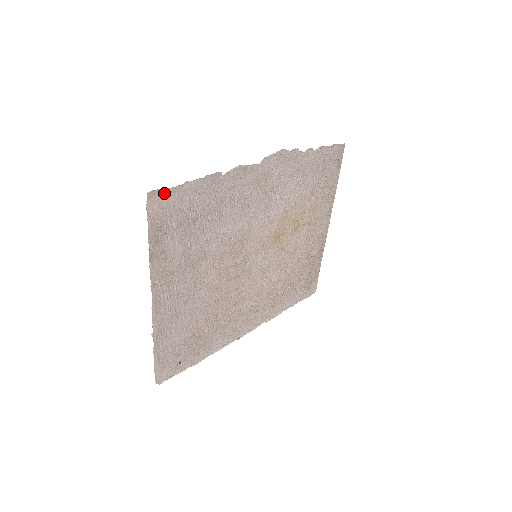
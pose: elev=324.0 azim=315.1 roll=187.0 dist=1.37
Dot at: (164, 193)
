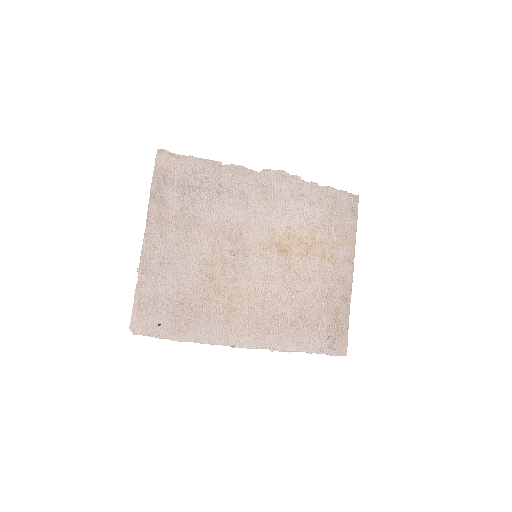
Dot at: (171, 155)
